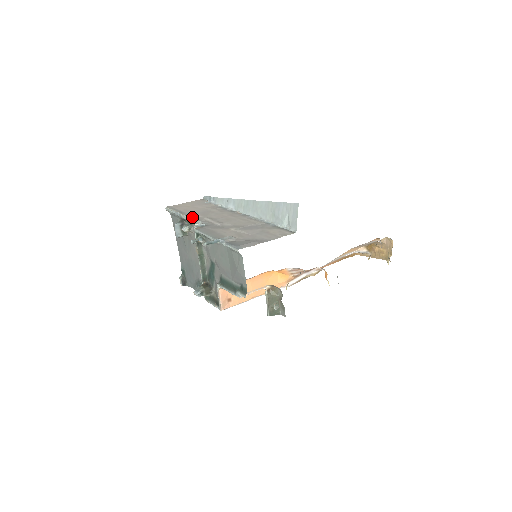
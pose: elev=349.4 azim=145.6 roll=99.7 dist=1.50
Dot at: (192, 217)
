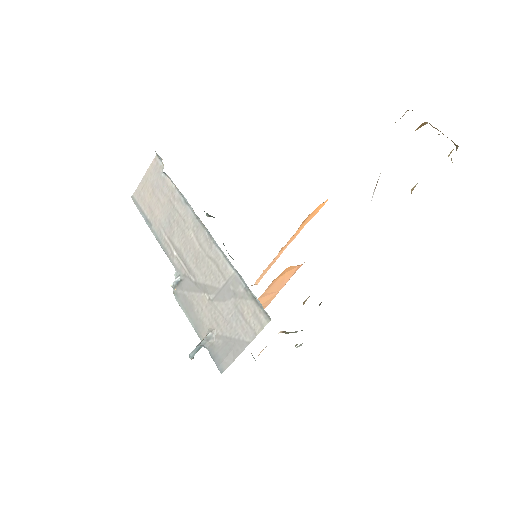
Dot at: (162, 247)
